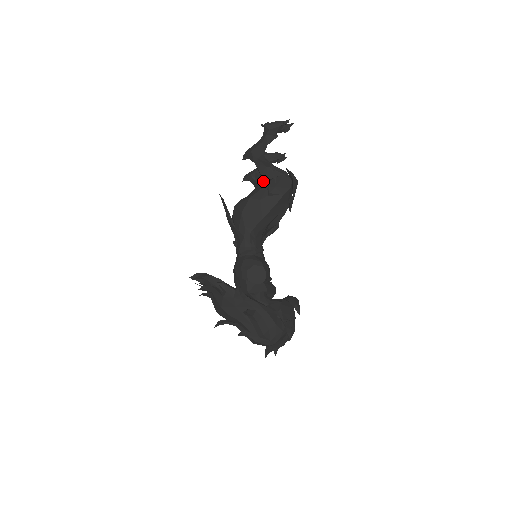
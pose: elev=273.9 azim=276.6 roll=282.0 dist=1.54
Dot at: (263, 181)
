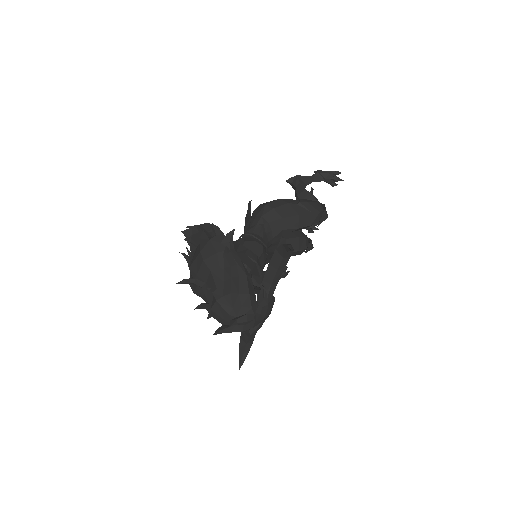
Dot at: occluded
